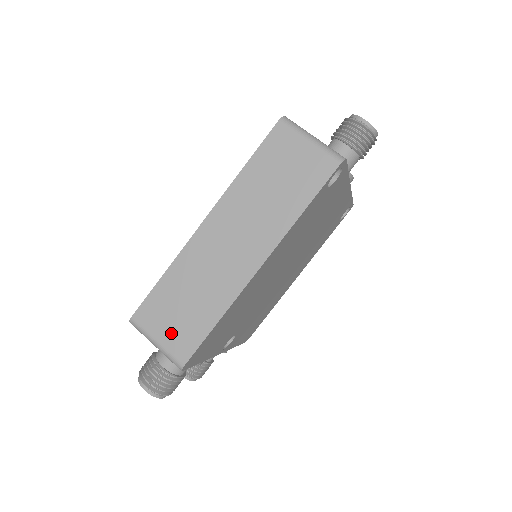
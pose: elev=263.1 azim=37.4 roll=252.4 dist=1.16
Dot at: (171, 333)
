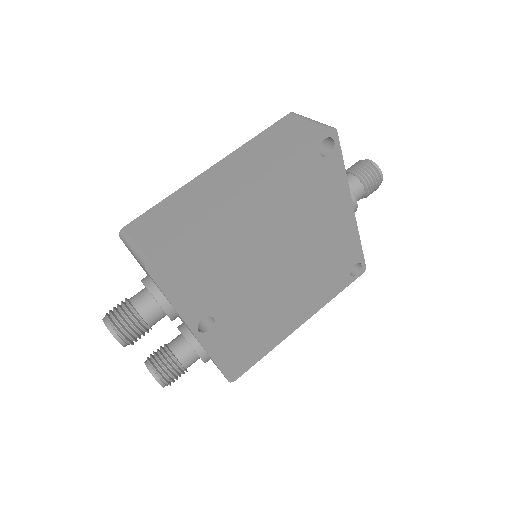
Dot at: (150, 236)
